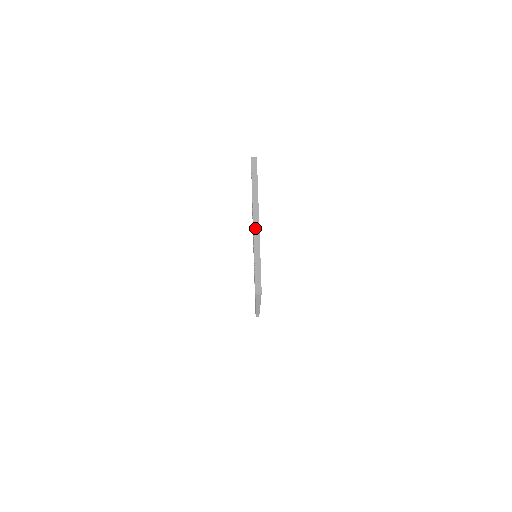
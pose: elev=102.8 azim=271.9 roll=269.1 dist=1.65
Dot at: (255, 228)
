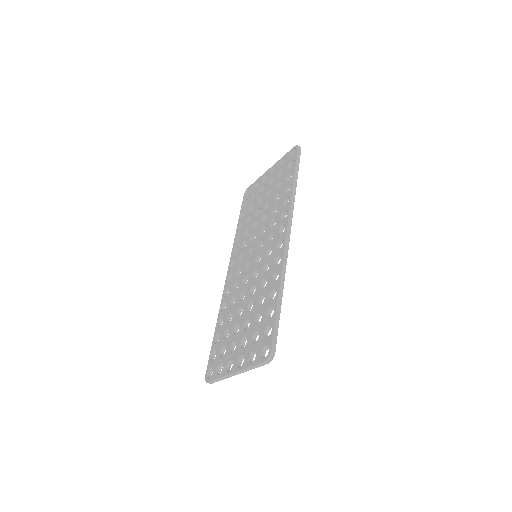
Dot at: (231, 375)
